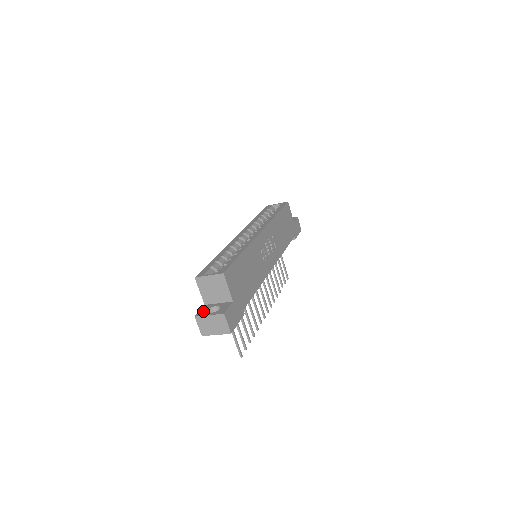
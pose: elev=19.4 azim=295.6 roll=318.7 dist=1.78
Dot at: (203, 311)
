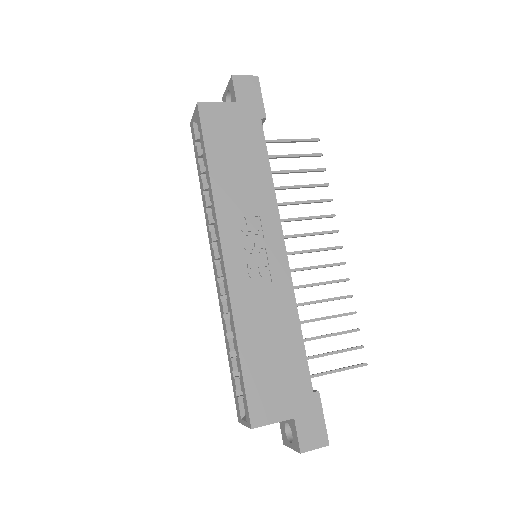
Dot at: (283, 434)
